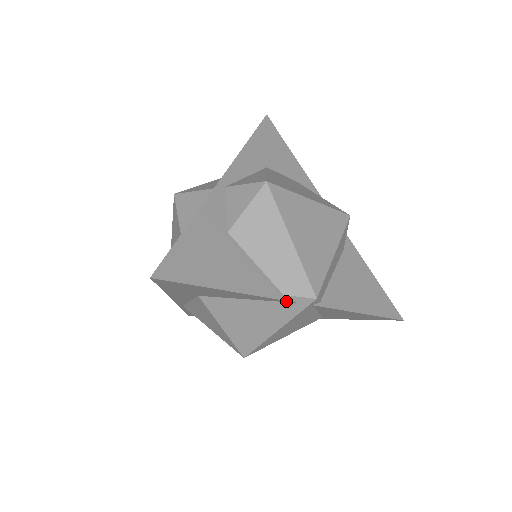
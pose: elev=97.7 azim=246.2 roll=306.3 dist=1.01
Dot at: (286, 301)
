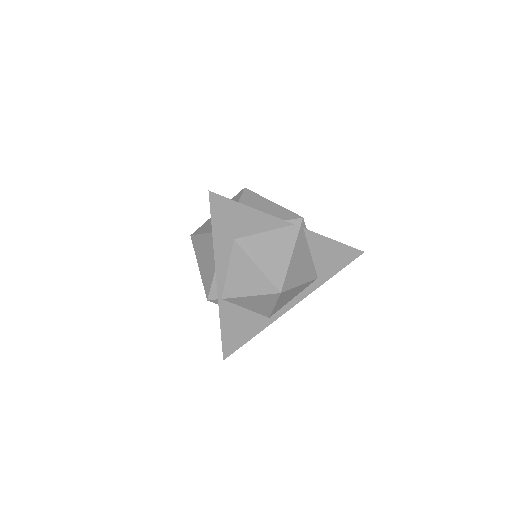
Dot at: (287, 224)
